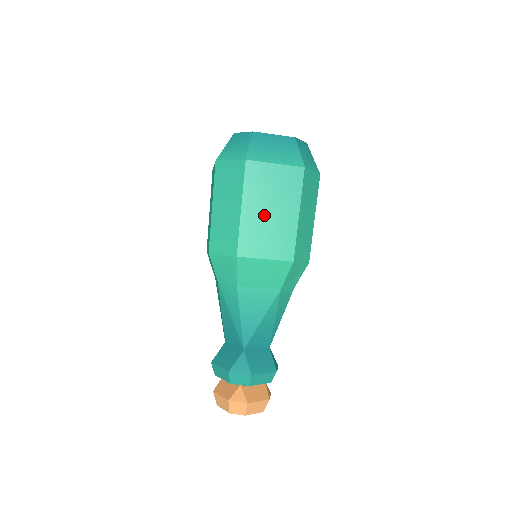
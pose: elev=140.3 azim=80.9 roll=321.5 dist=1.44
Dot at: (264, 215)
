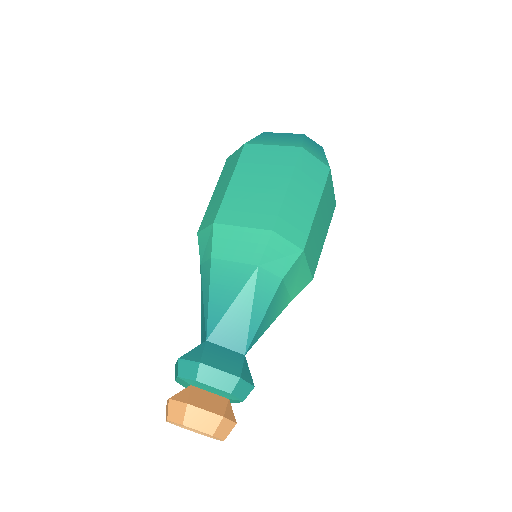
Dot at: (251, 187)
